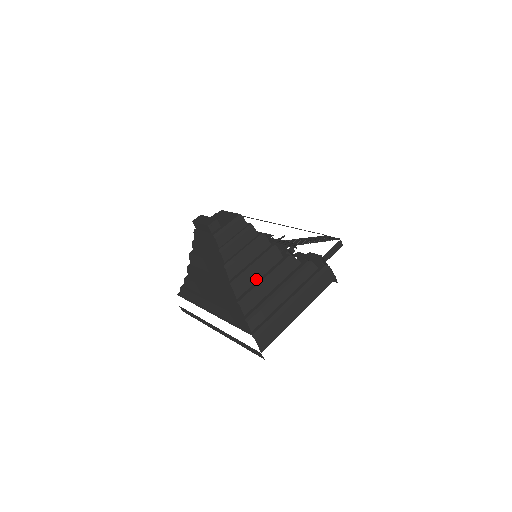
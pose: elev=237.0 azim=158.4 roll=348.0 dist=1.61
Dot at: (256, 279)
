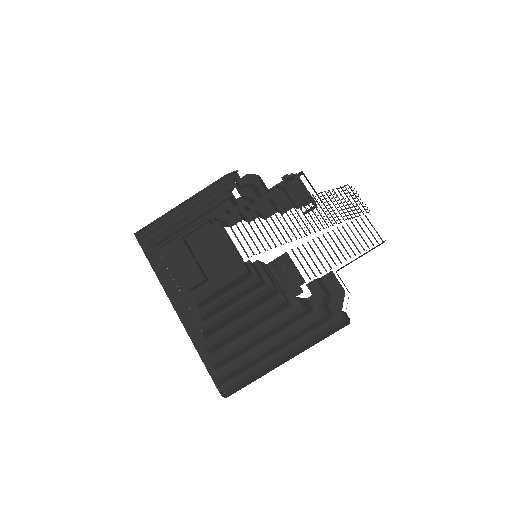
Dot at: (243, 333)
